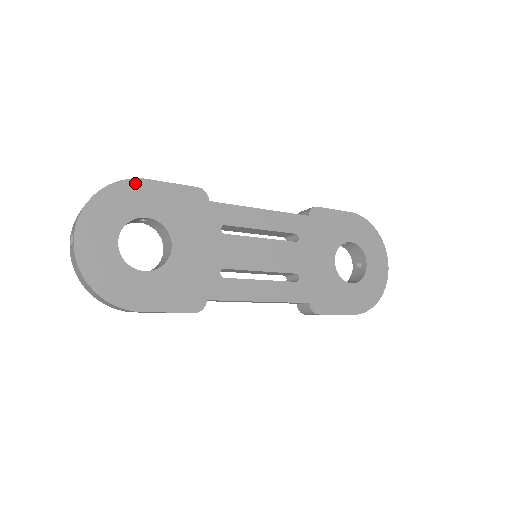
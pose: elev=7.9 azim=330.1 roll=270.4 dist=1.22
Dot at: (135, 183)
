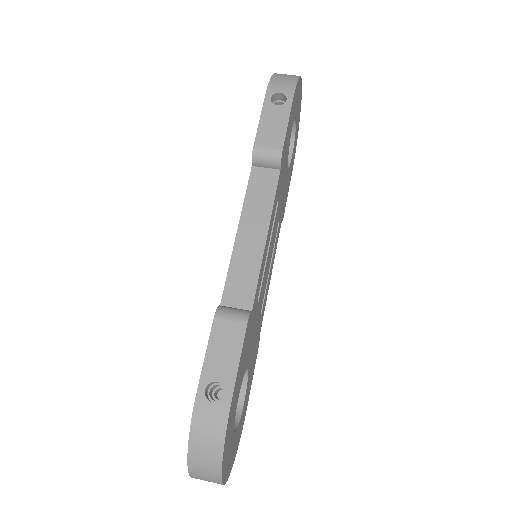
Dot at: (230, 415)
